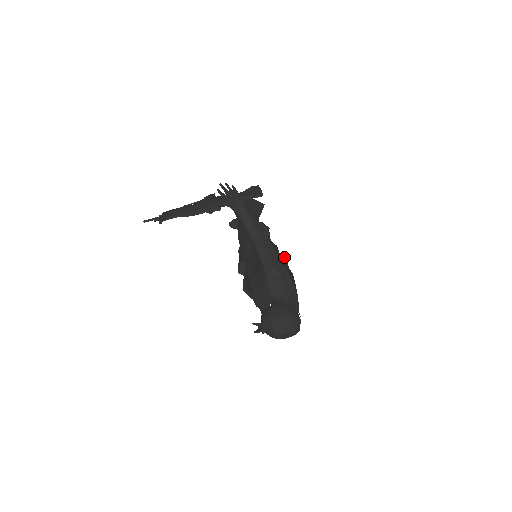
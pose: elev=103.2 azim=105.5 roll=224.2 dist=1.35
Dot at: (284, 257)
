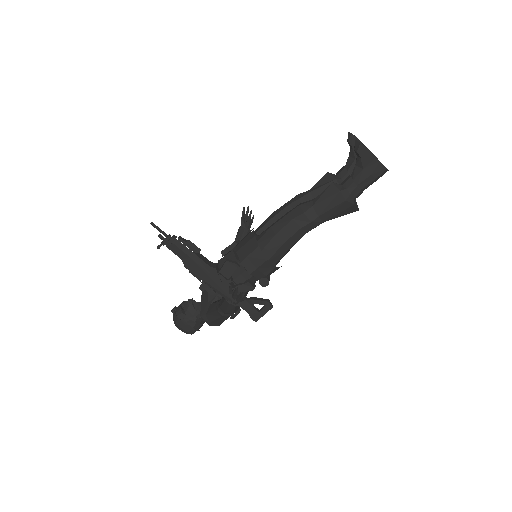
Dot at: (262, 286)
